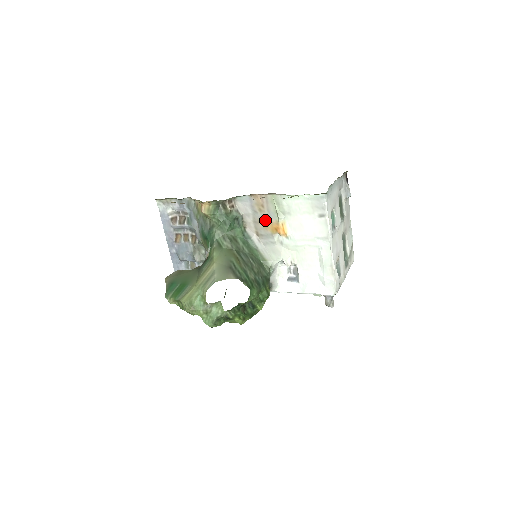
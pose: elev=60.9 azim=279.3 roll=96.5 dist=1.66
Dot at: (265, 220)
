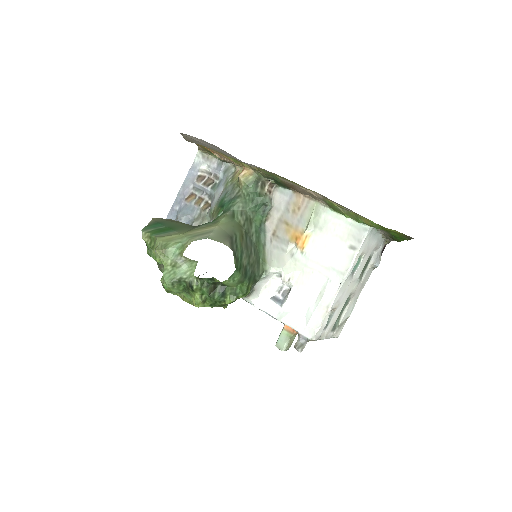
Dot at: (292, 223)
